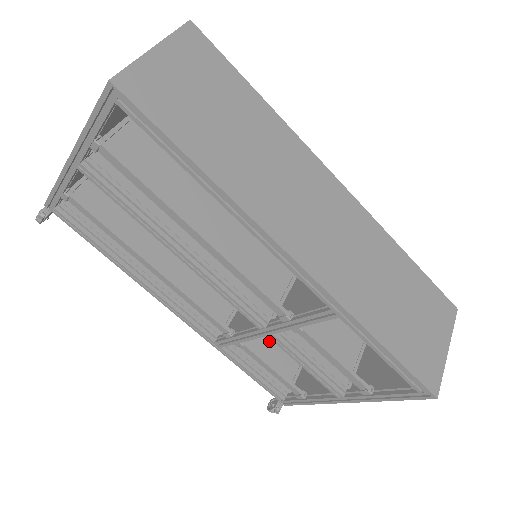
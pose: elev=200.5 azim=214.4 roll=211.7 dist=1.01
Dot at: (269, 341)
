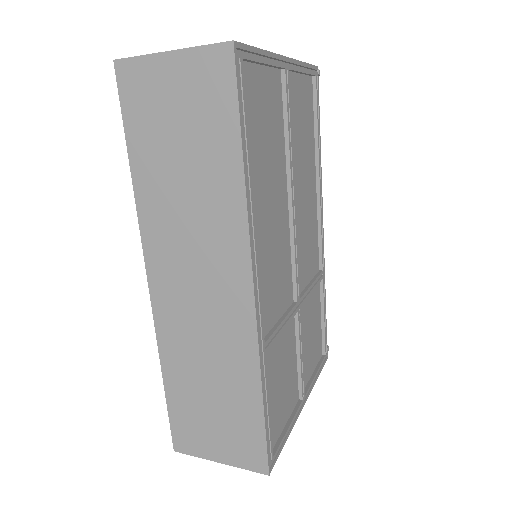
Dot at: occluded
